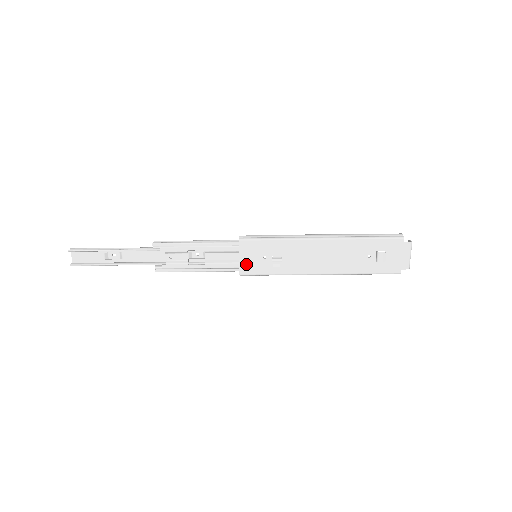
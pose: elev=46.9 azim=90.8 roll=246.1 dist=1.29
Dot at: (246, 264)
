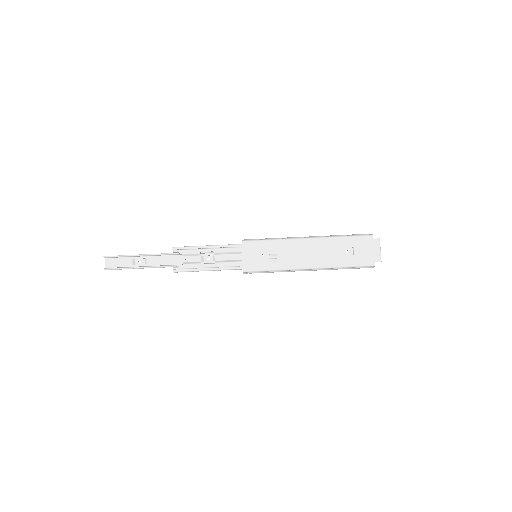
Dot at: (248, 262)
